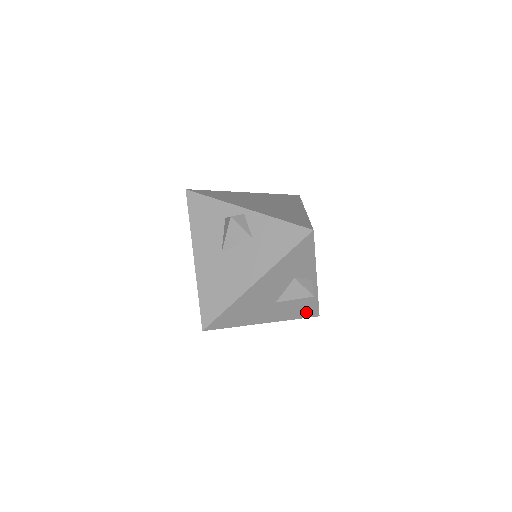
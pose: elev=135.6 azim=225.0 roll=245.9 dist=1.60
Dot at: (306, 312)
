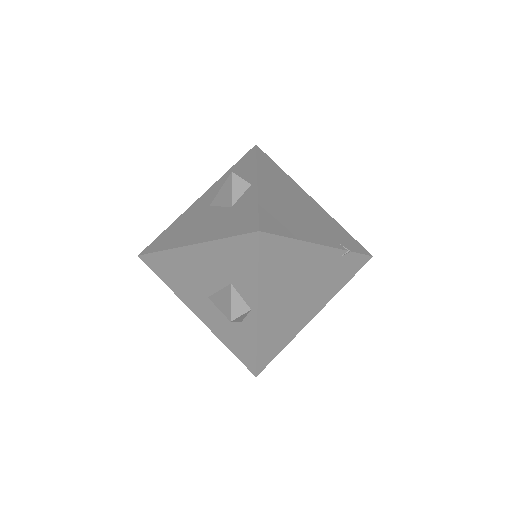
Dot at: (241, 352)
